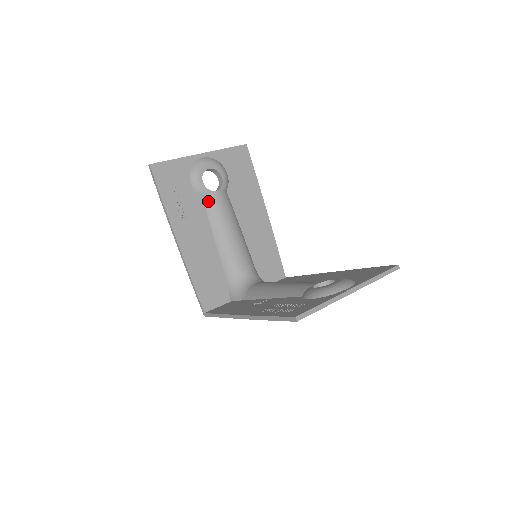
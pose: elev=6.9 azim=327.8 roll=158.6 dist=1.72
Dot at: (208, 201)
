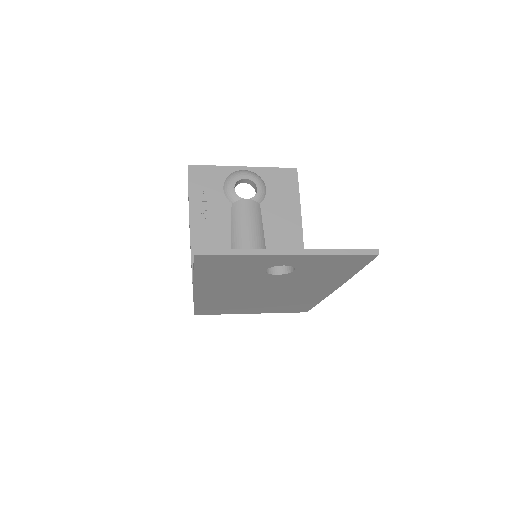
Dot at: (235, 207)
